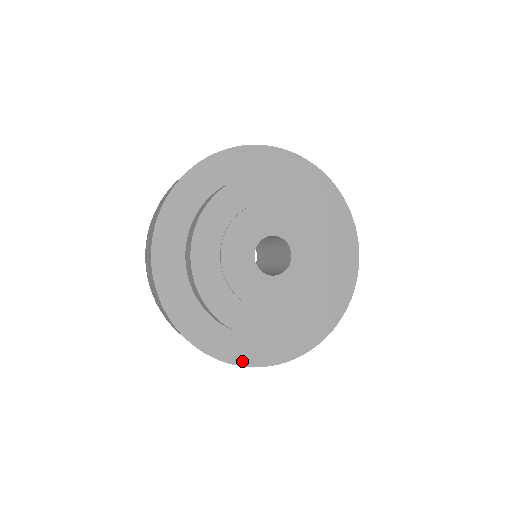
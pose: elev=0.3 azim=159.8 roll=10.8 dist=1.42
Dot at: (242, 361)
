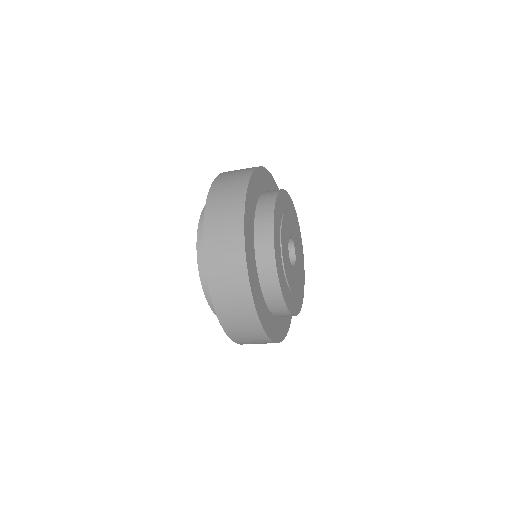
Dot at: (280, 338)
